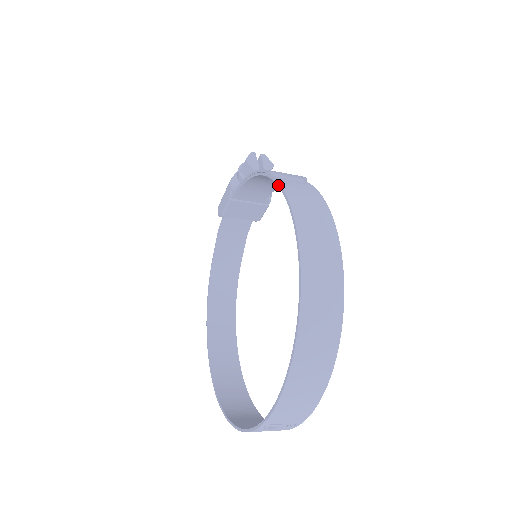
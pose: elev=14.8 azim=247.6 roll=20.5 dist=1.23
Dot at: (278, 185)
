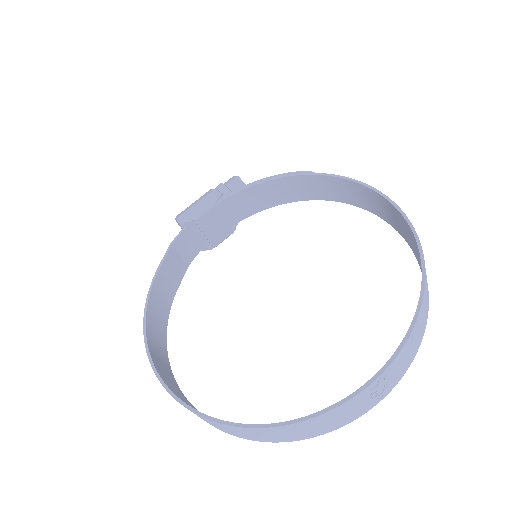
Dot at: (331, 175)
